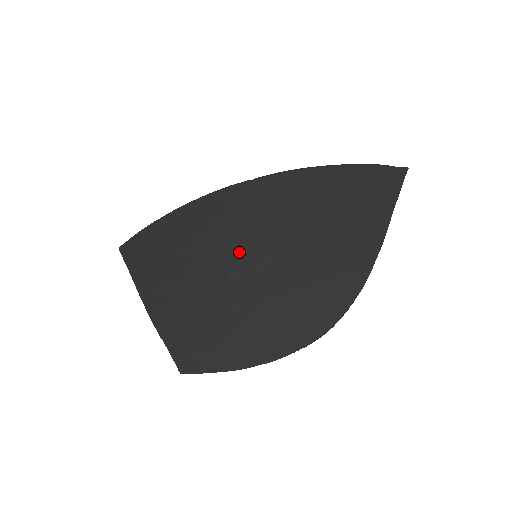
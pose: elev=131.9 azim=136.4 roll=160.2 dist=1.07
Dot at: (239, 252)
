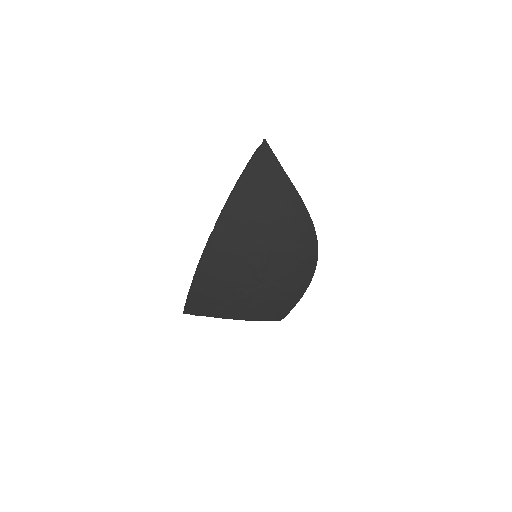
Dot at: (253, 266)
